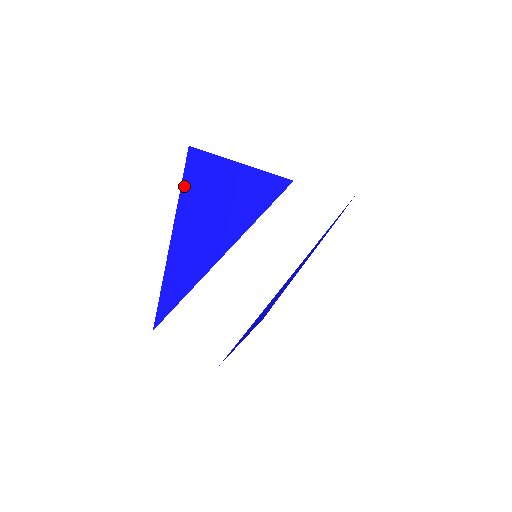
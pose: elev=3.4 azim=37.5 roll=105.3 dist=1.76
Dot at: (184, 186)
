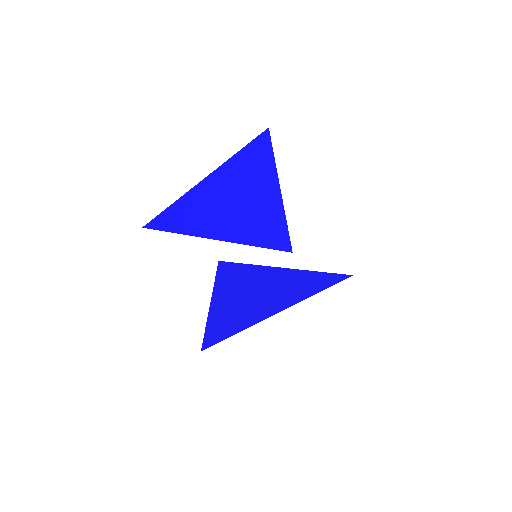
Dot at: (247, 148)
